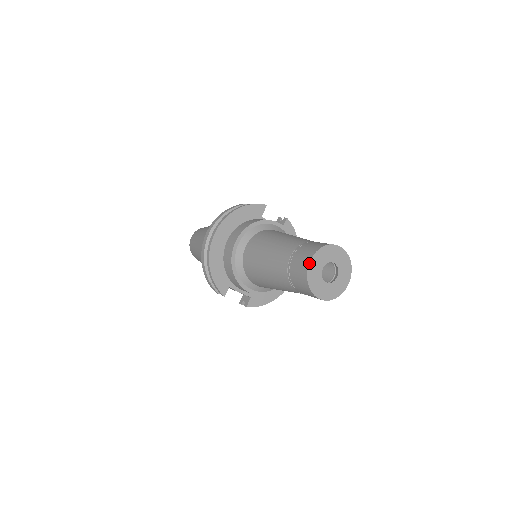
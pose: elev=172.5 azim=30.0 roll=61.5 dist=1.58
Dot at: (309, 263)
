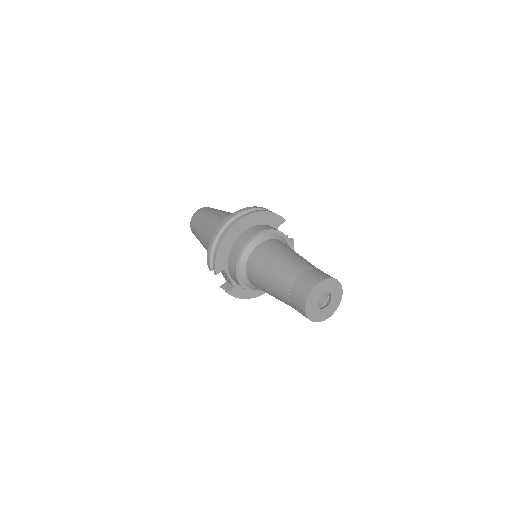
Dot at: (316, 285)
